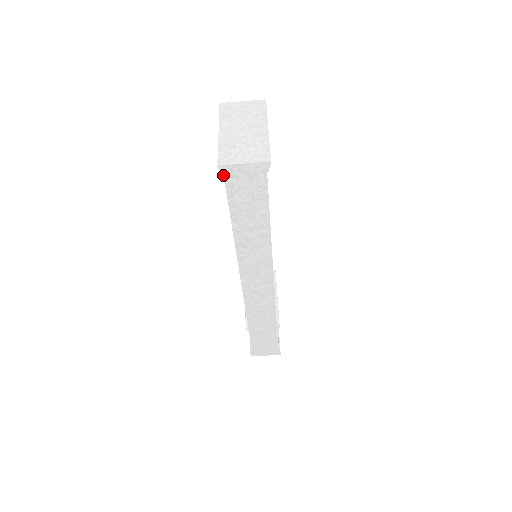
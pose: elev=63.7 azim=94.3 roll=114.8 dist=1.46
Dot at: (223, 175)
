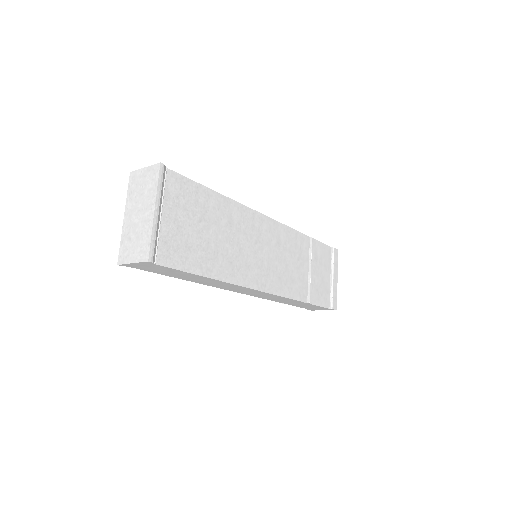
Dot at: occluded
